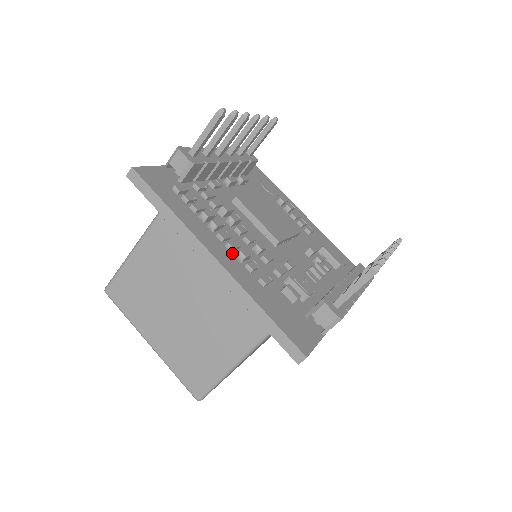
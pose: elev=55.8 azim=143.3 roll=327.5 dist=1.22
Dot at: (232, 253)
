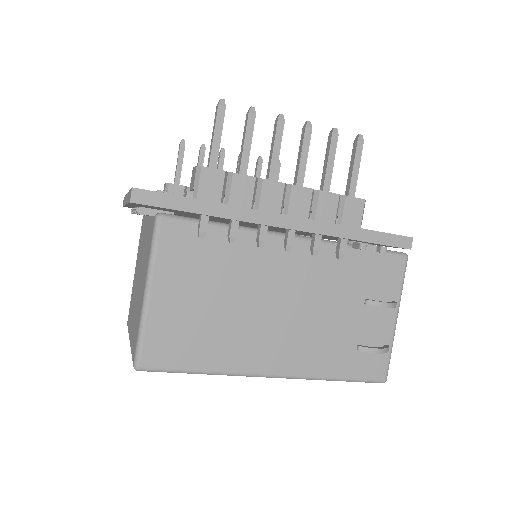
Dot at: occluded
